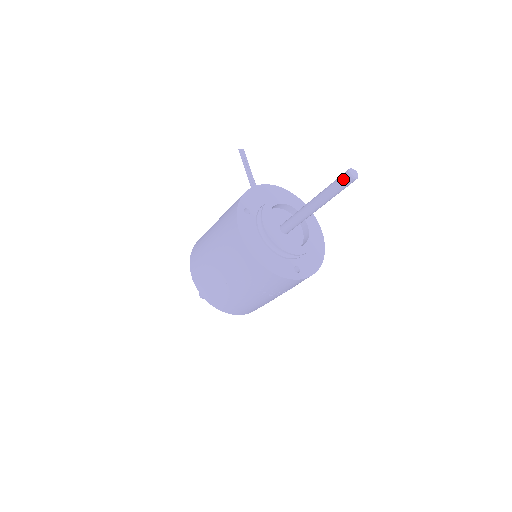
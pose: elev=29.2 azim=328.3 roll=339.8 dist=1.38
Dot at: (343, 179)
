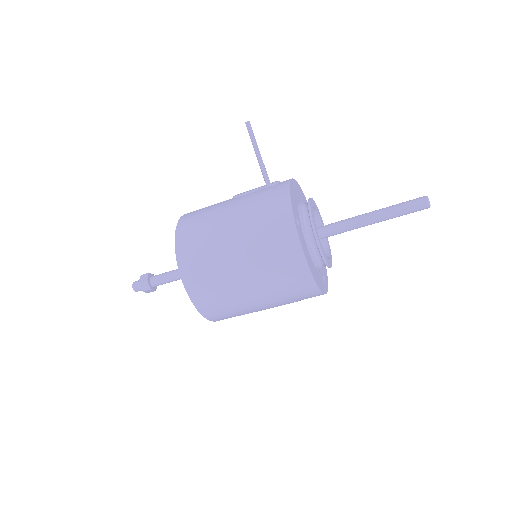
Dot at: (420, 206)
